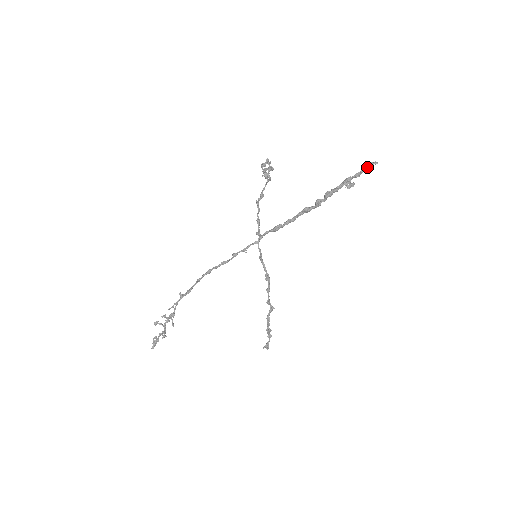
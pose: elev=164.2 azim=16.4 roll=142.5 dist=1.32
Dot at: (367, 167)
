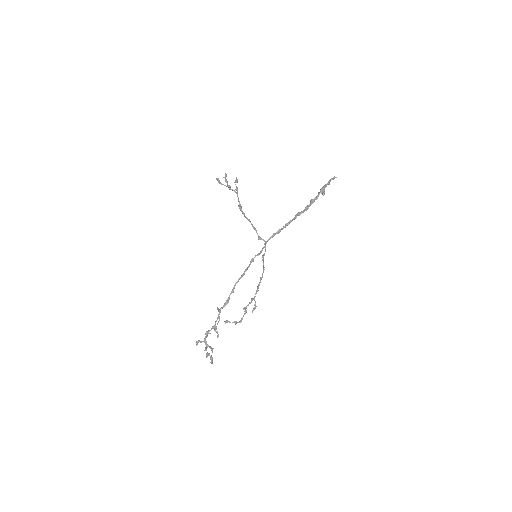
Dot at: occluded
